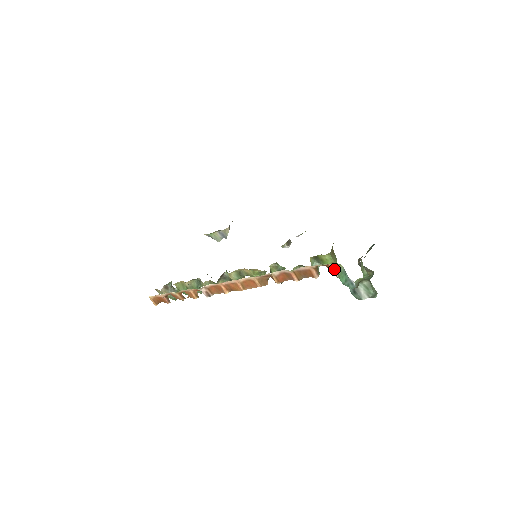
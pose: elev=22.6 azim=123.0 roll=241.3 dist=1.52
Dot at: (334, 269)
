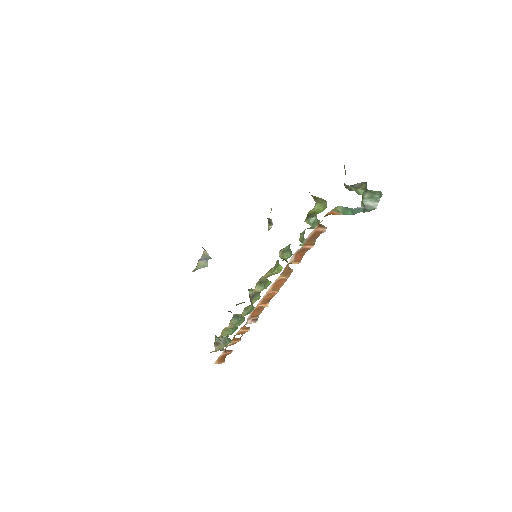
Dot at: (334, 213)
